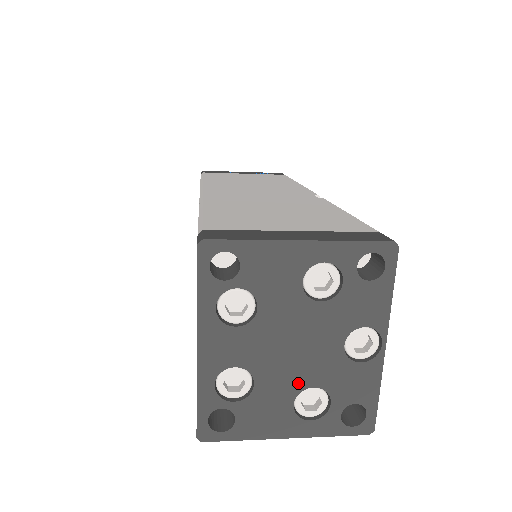
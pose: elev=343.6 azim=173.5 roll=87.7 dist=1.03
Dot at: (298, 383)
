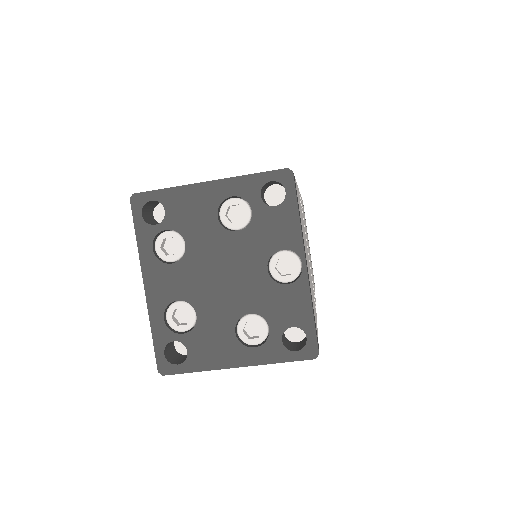
Dot at: (235, 310)
